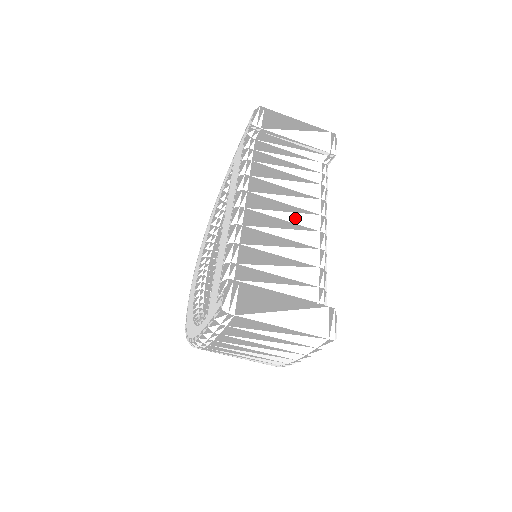
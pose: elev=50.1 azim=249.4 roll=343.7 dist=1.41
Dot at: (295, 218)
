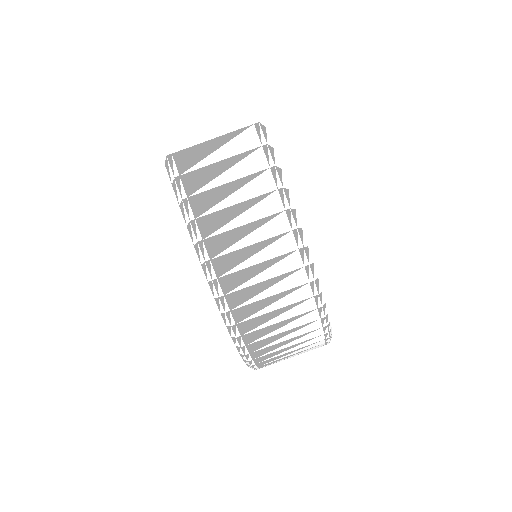
Dot at: occluded
